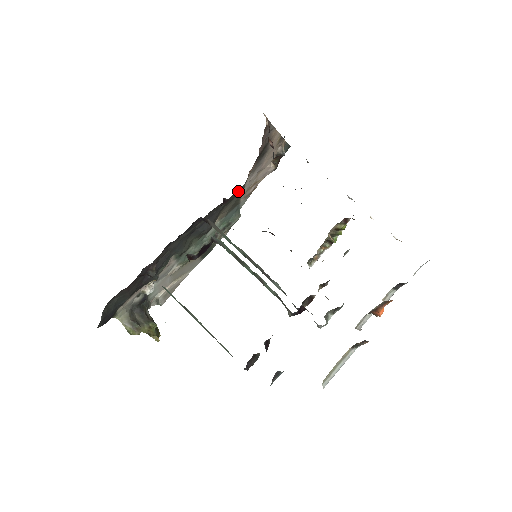
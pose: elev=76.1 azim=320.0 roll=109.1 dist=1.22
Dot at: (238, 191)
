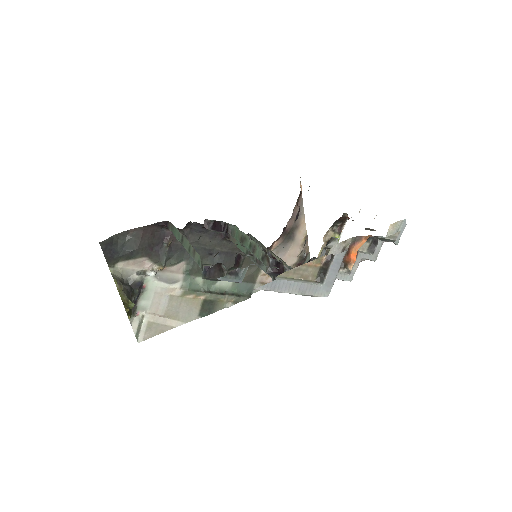
Dot at: occluded
